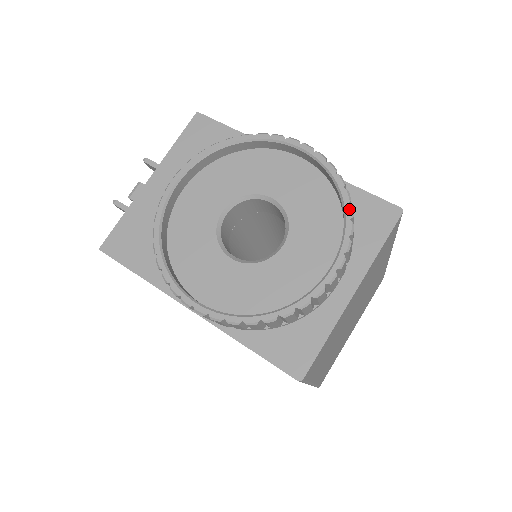
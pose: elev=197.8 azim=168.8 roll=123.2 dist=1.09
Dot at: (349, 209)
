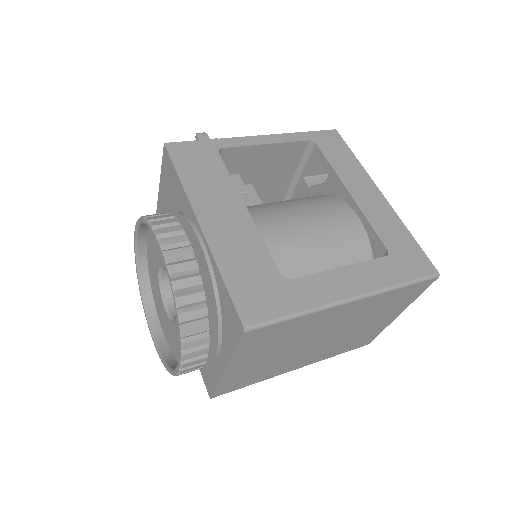
Dot at: (179, 330)
